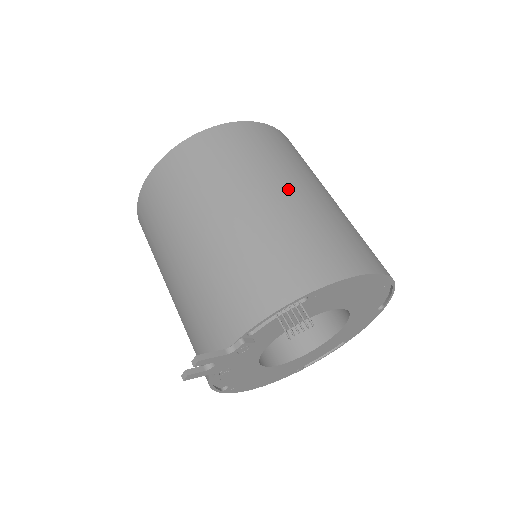
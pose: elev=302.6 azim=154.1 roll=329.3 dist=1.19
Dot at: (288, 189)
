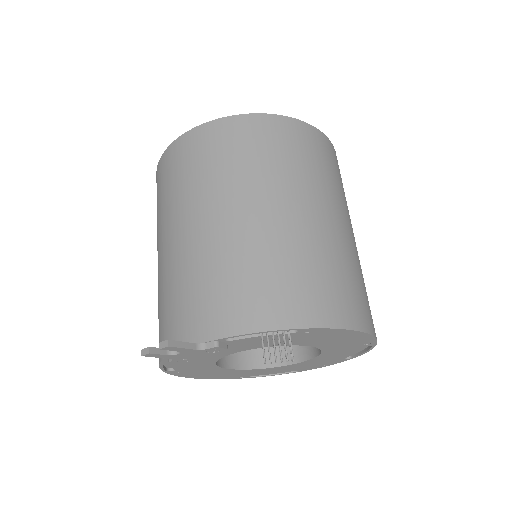
Dot at: (323, 213)
